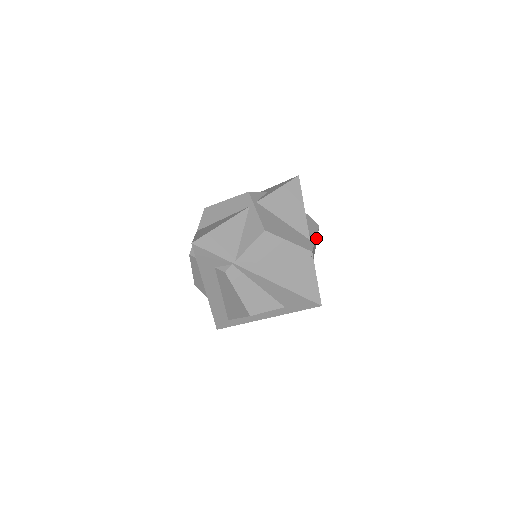
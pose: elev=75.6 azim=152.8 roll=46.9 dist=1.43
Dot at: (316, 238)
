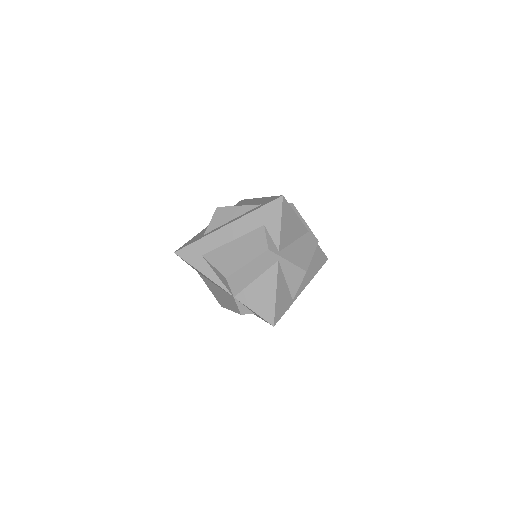
Dot at: occluded
